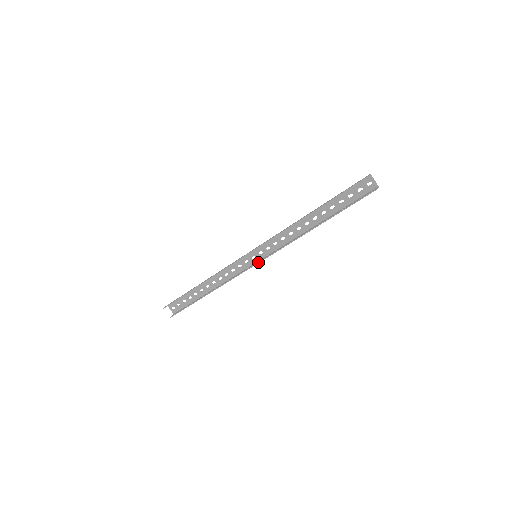
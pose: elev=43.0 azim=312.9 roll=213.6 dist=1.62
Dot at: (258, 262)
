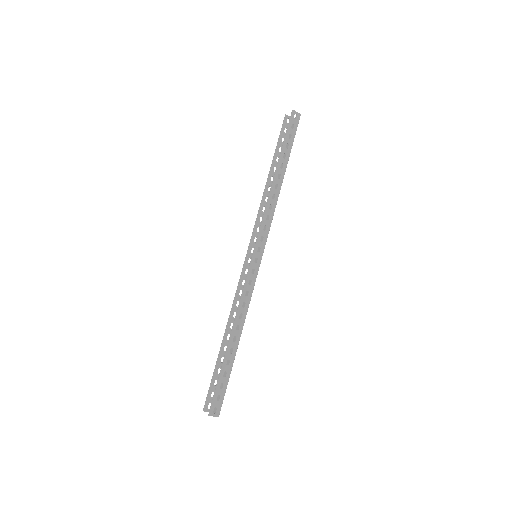
Dot at: (253, 252)
